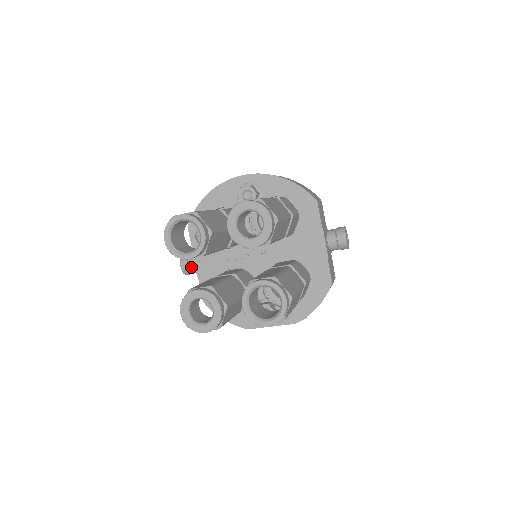
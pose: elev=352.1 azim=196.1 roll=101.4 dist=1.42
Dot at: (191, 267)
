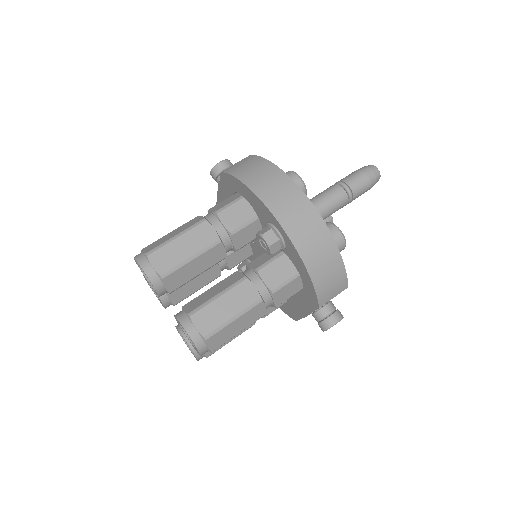
Dot at: (218, 183)
